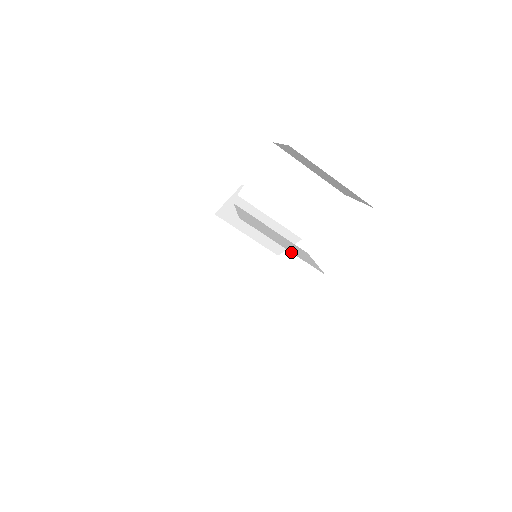
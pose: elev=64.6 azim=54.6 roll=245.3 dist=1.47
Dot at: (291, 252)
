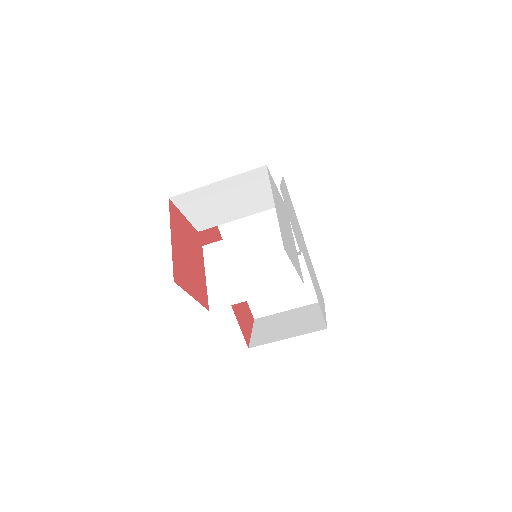
Dot at: occluded
